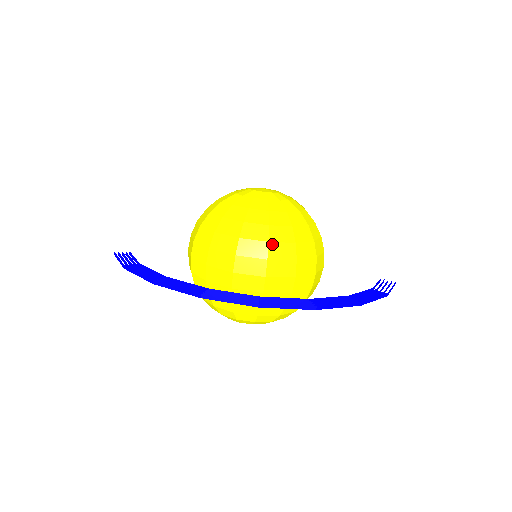
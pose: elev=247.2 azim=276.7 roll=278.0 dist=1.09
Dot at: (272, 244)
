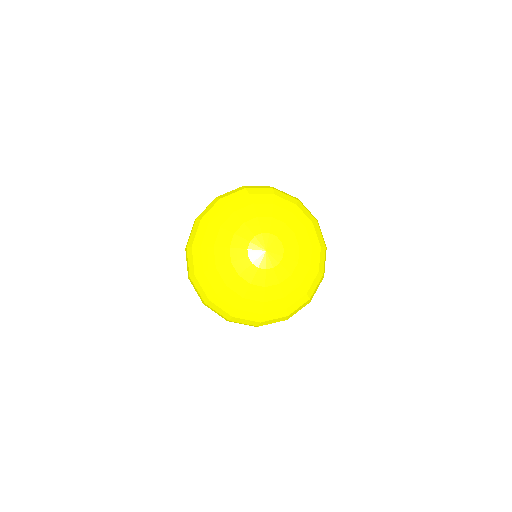
Dot at: (264, 322)
